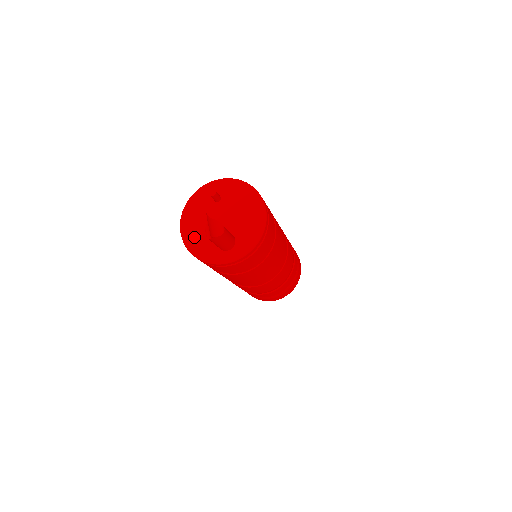
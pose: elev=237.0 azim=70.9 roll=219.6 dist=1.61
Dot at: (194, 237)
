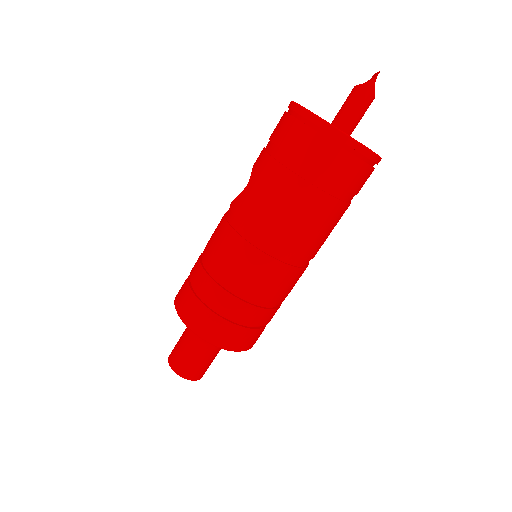
Dot at: occluded
